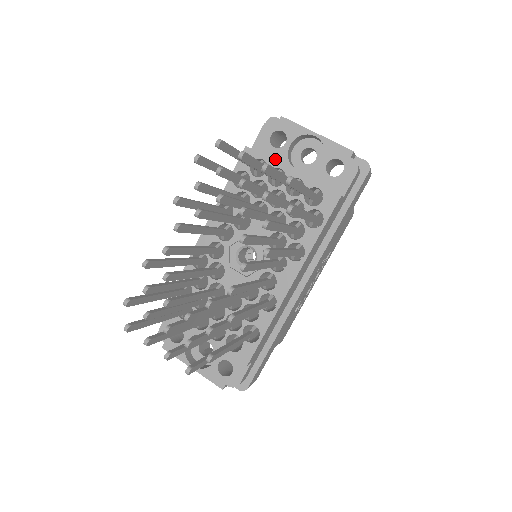
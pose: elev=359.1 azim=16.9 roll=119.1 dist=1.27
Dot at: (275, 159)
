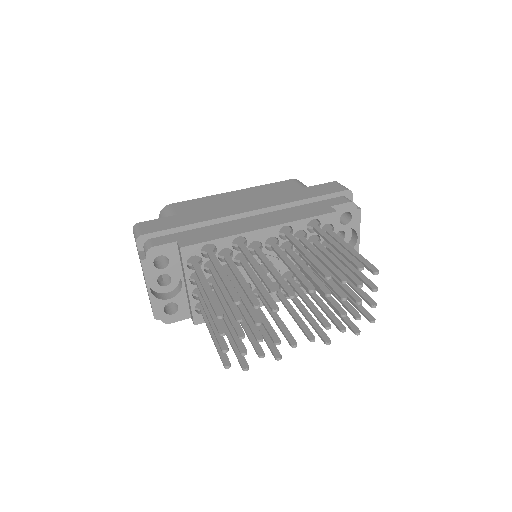
Dot at: occluded
